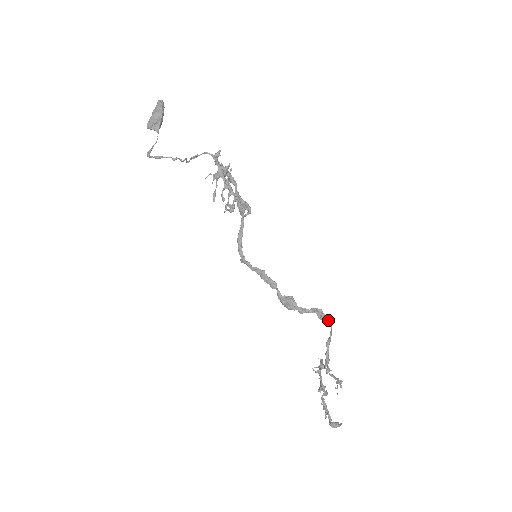
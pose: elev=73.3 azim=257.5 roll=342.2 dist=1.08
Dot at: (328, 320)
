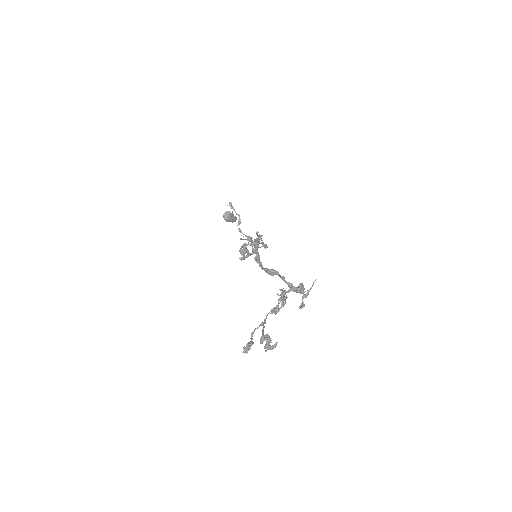
Dot at: occluded
